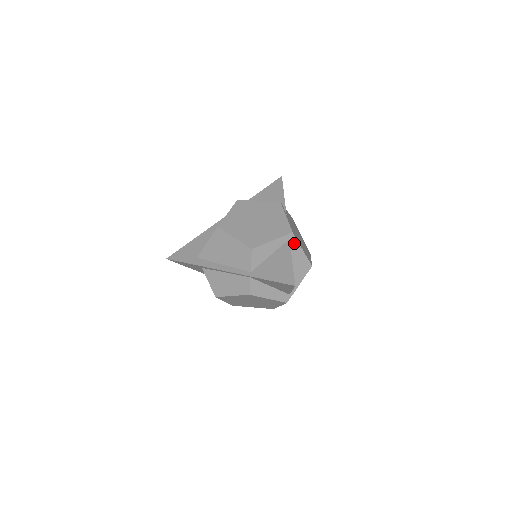
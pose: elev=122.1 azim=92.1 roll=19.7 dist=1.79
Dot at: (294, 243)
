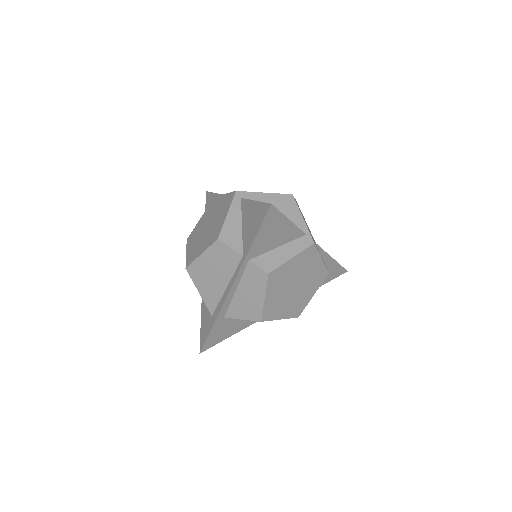
Dot at: (250, 196)
